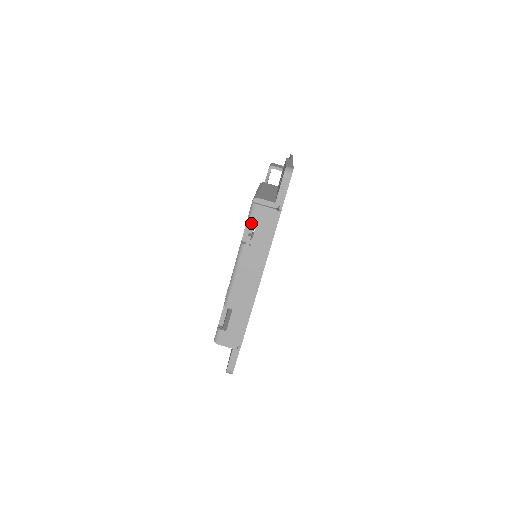
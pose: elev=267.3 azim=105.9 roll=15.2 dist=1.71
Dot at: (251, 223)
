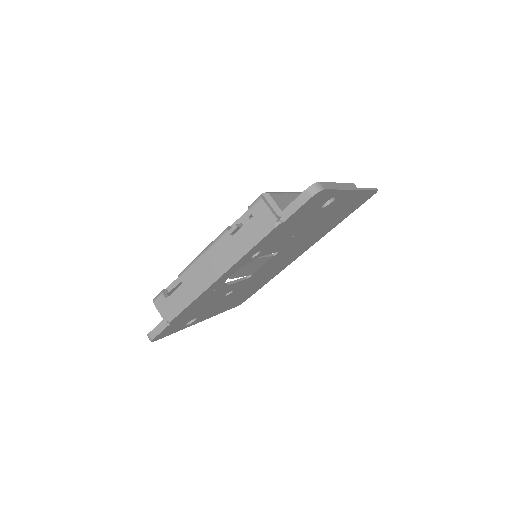
Dot at: (251, 215)
